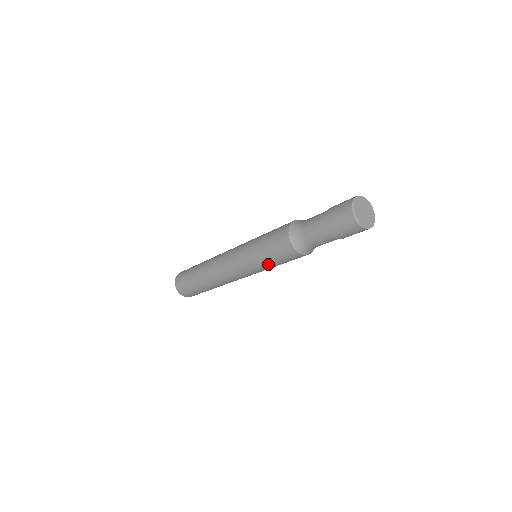
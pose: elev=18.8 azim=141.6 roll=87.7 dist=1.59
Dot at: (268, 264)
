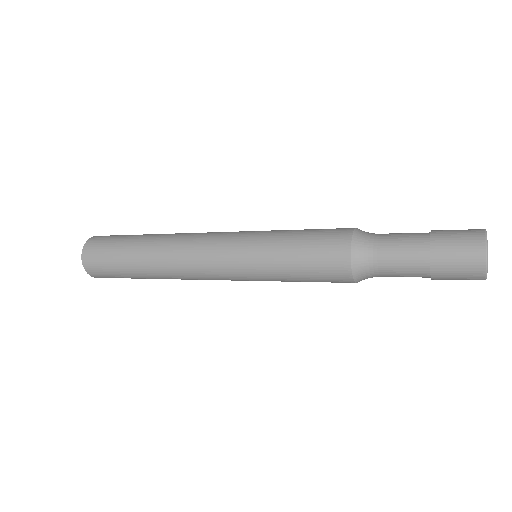
Dot at: (290, 281)
